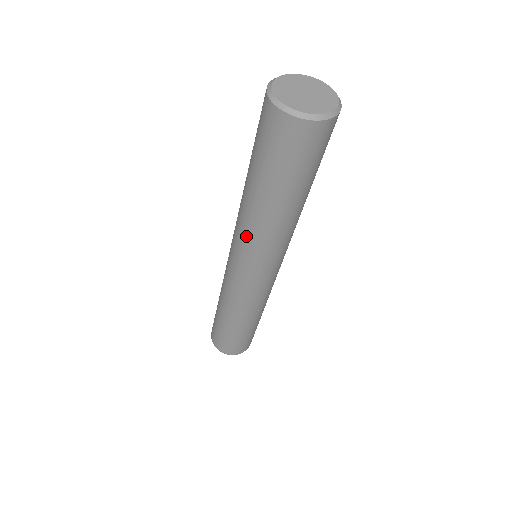
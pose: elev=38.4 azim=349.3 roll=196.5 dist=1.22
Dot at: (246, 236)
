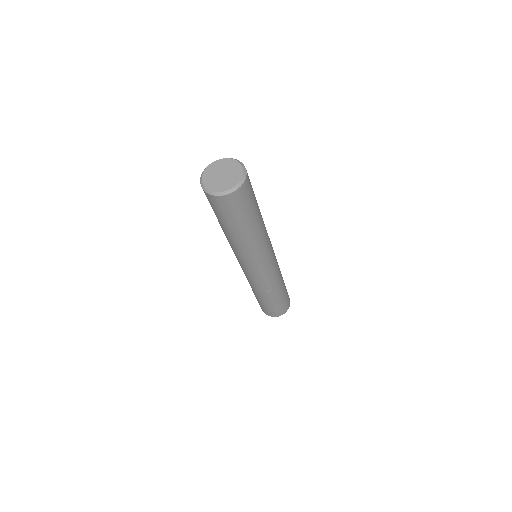
Dot at: (250, 255)
